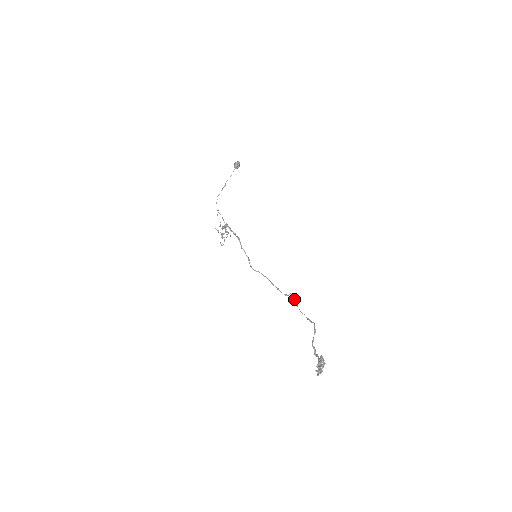
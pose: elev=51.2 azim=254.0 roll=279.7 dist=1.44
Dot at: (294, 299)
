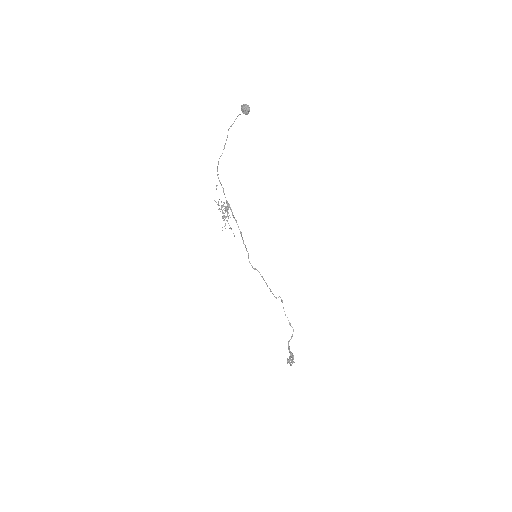
Dot at: occluded
